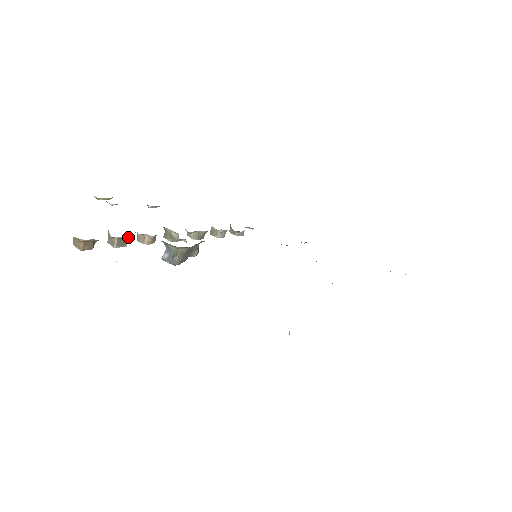
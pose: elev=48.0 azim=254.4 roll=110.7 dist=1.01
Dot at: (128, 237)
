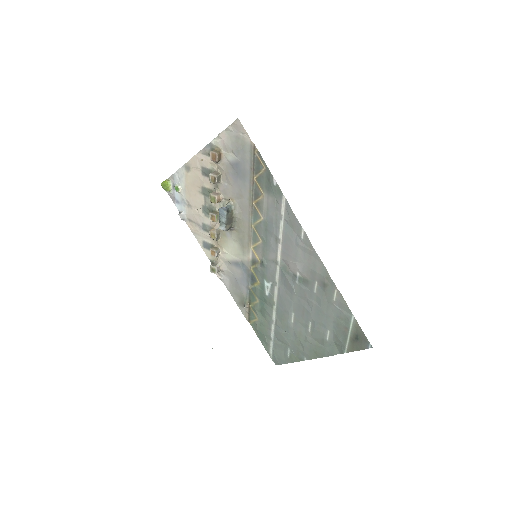
Dot at: (221, 182)
